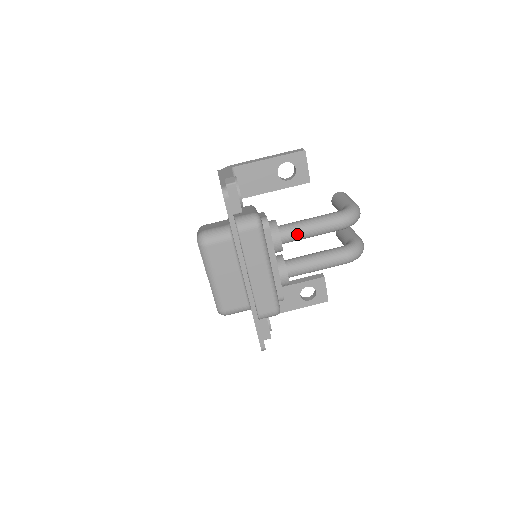
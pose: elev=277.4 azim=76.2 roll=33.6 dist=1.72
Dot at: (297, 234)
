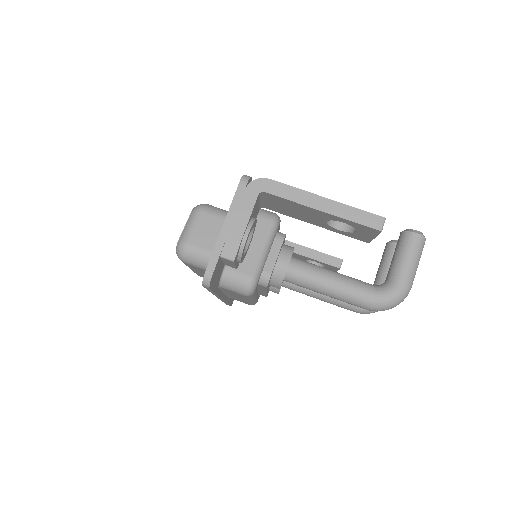
Dot at: (306, 288)
